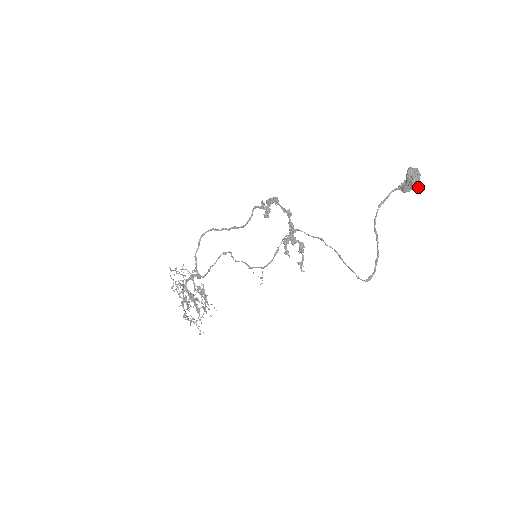
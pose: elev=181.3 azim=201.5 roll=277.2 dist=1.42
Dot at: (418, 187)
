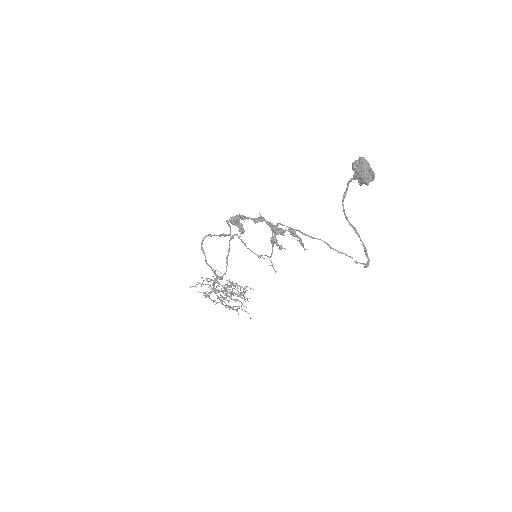
Dot at: (374, 176)
